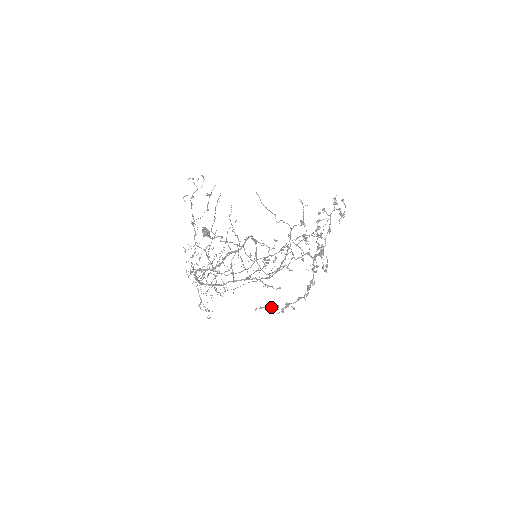
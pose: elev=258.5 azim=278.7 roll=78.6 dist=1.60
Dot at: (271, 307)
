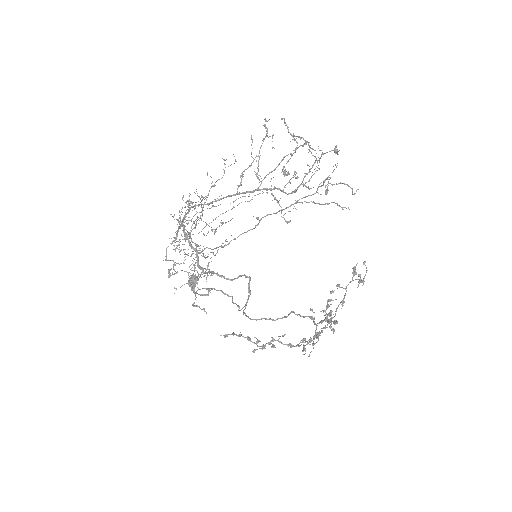
Dot at: (249, 337)
